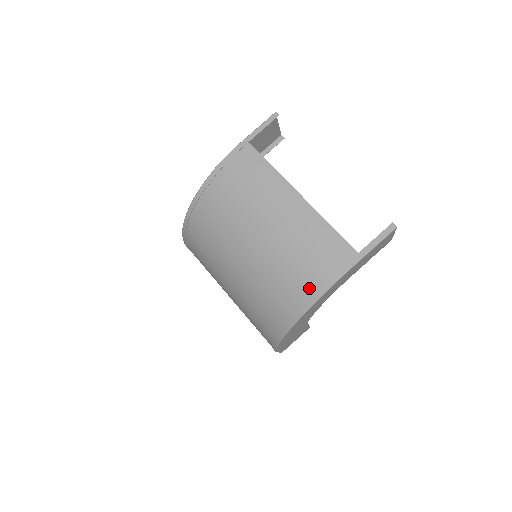
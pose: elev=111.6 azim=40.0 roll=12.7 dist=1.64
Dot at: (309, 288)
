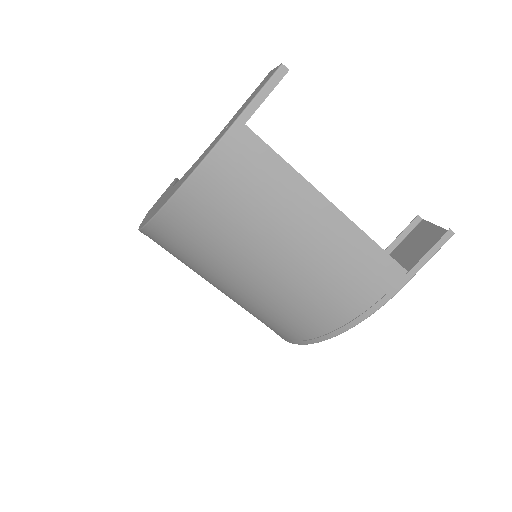
Dot at: (346, 314)
